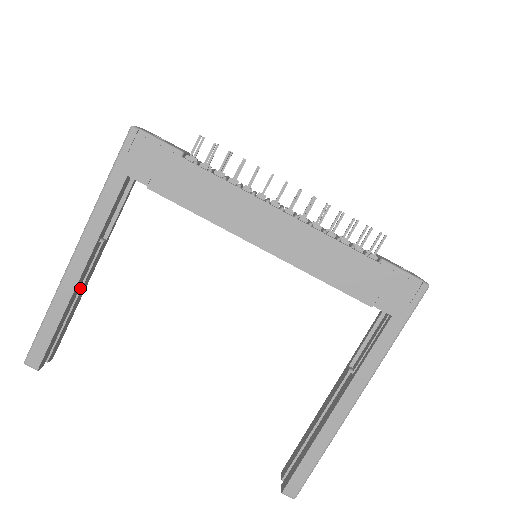
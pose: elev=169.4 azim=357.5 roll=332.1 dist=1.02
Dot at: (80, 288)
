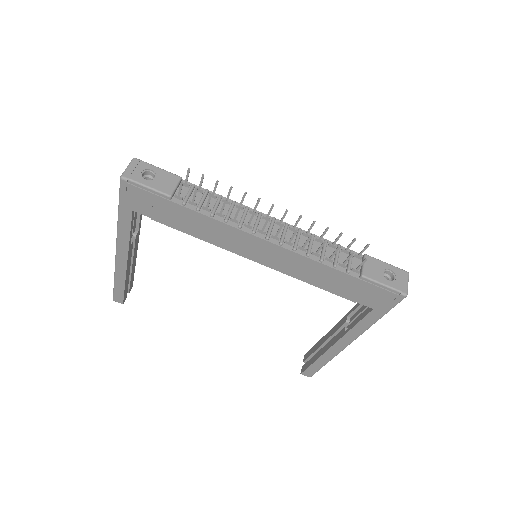
Dot at: (132, 260)
